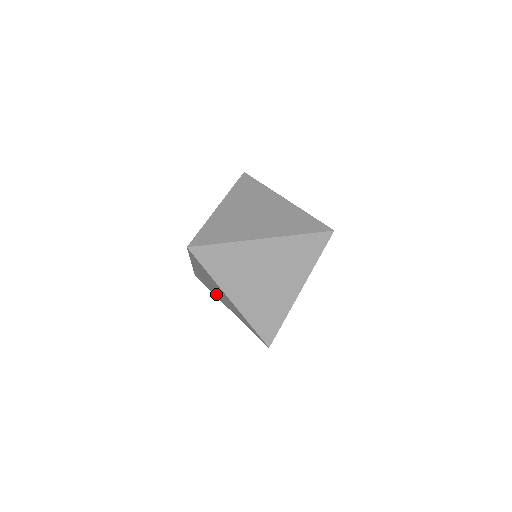
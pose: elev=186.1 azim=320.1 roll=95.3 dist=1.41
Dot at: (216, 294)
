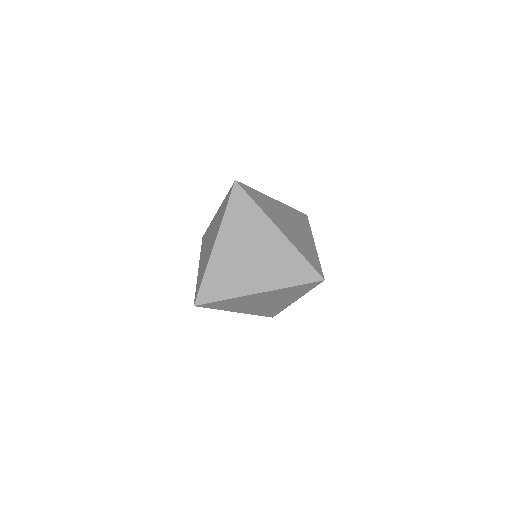
Dot at: (204, 250)
